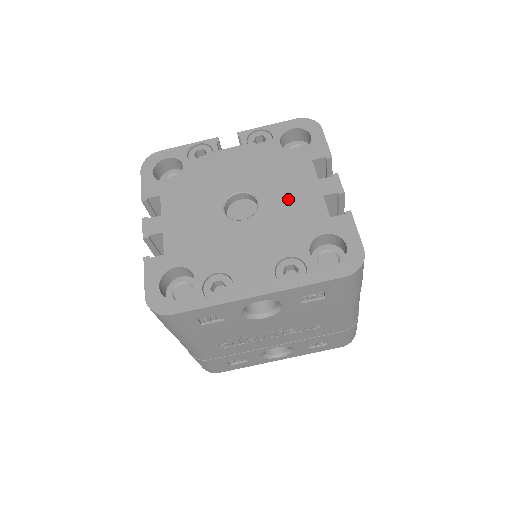
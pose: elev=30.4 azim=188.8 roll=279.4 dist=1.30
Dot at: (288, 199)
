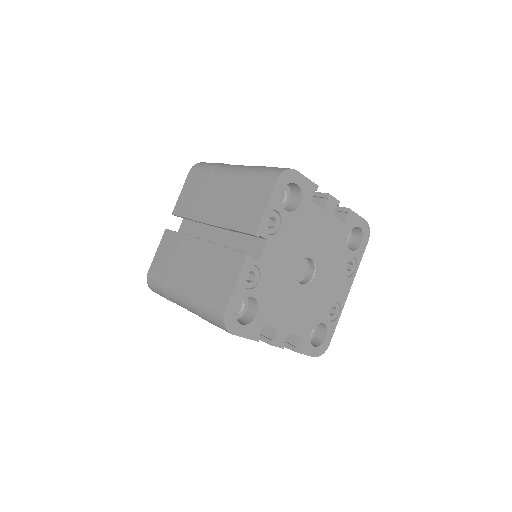
Dot at: (322, 238)
